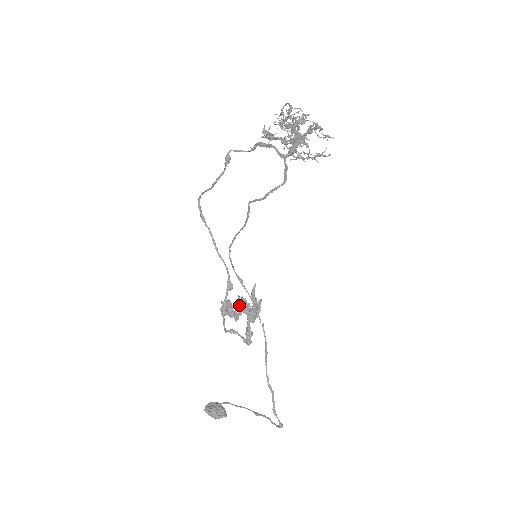
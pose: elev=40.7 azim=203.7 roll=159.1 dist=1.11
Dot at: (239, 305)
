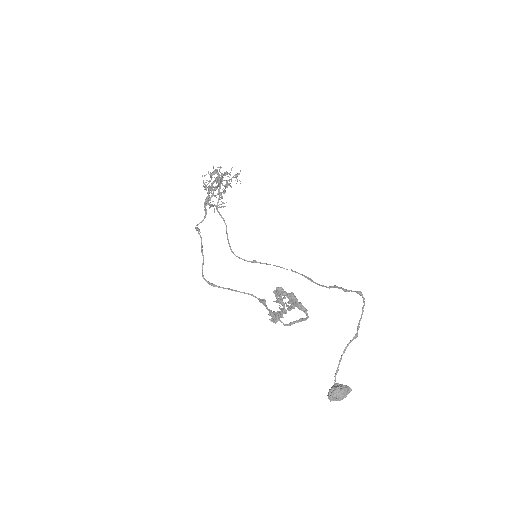
Dot at: (276, 297)
